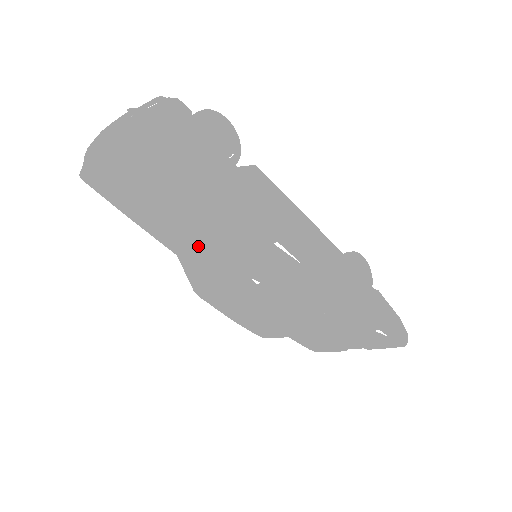
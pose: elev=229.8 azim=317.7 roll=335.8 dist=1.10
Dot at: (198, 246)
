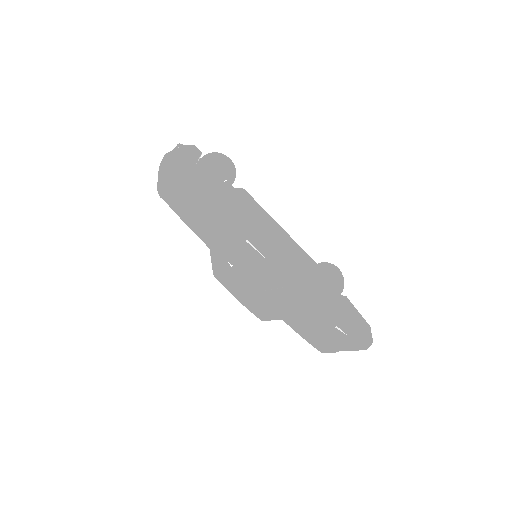
Dot at: (212, 241)
